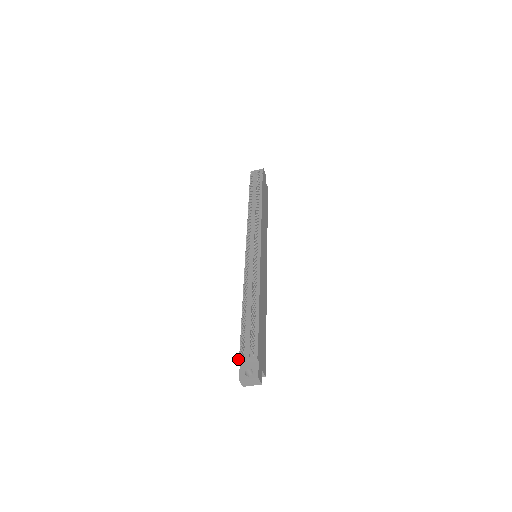
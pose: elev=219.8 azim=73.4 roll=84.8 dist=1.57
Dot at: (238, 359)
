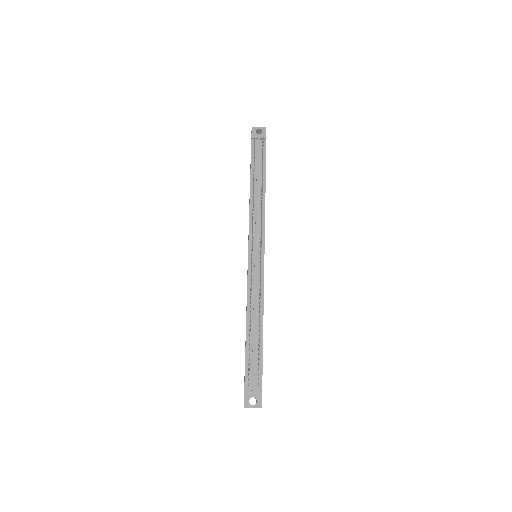
Dot at: (244, 389)
